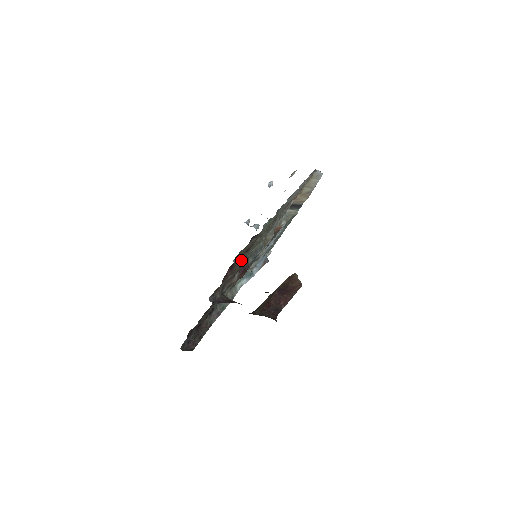
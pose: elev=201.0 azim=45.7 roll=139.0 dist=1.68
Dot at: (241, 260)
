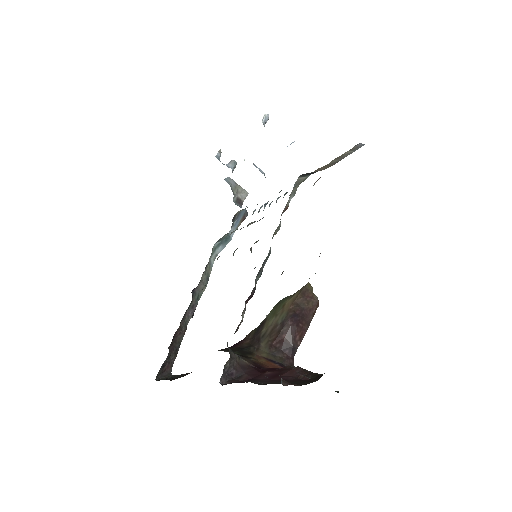
Dot at: occluded
